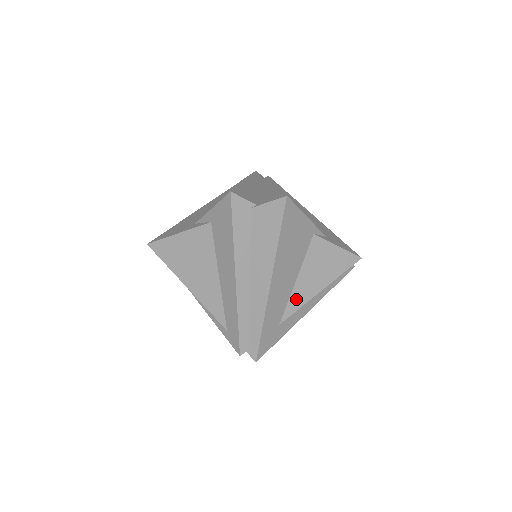
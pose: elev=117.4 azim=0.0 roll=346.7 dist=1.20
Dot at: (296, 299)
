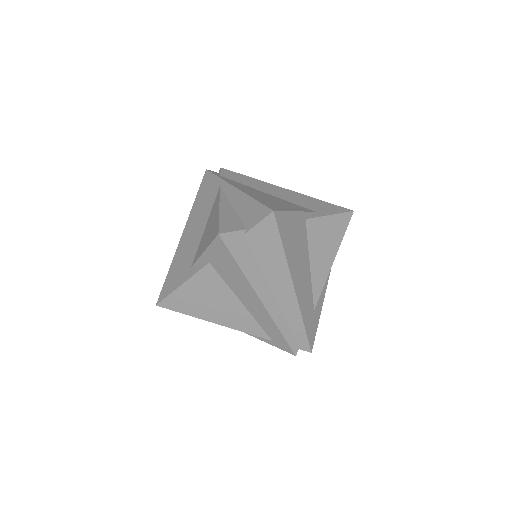
Dot at: (317, 282)
